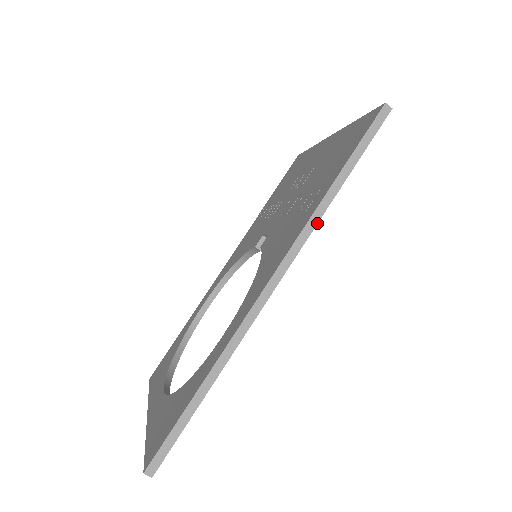
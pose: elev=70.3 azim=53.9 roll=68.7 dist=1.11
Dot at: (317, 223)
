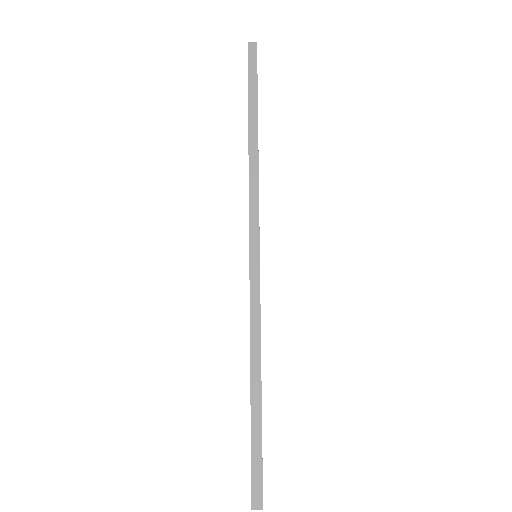
Dot at: (258, 175)
